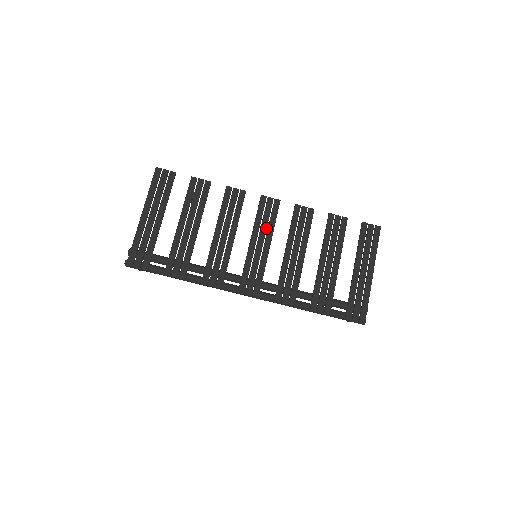
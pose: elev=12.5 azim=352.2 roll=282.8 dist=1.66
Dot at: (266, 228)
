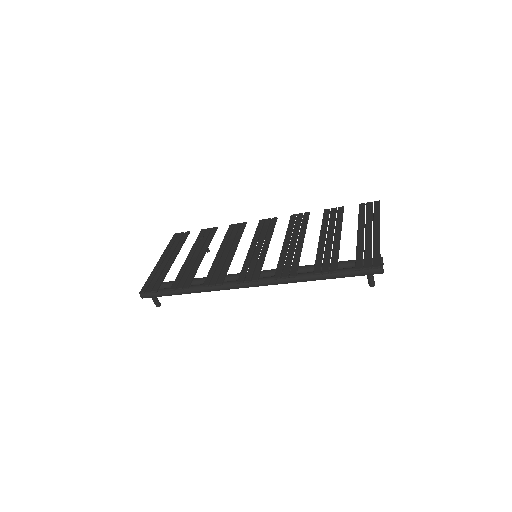
Dot at: (264, 236)
